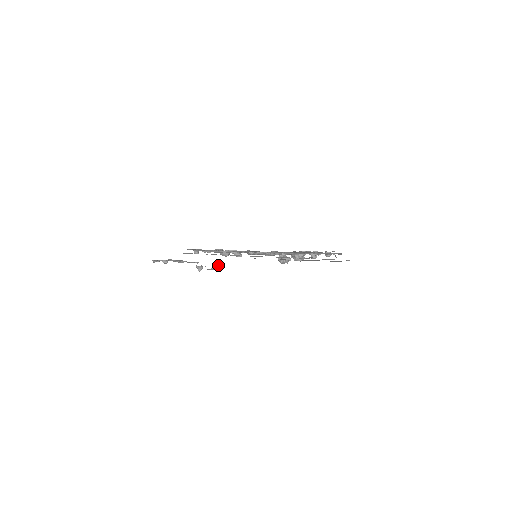
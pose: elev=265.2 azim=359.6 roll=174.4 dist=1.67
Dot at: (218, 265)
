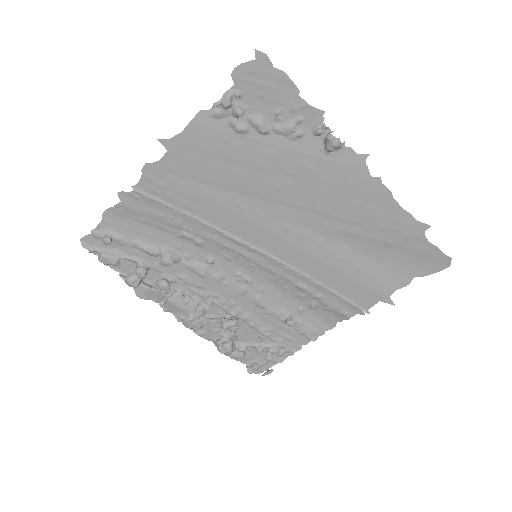
Dot at: (341, 146)
